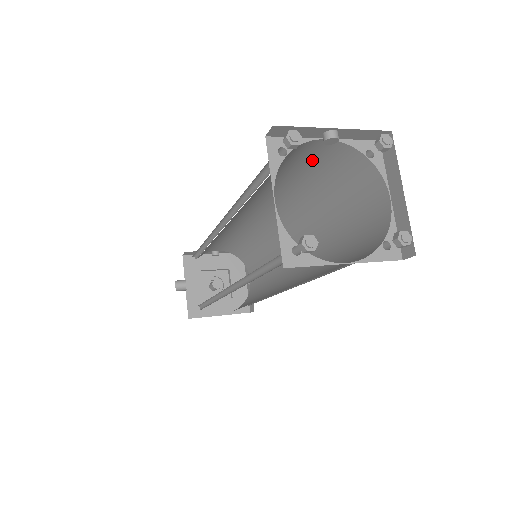
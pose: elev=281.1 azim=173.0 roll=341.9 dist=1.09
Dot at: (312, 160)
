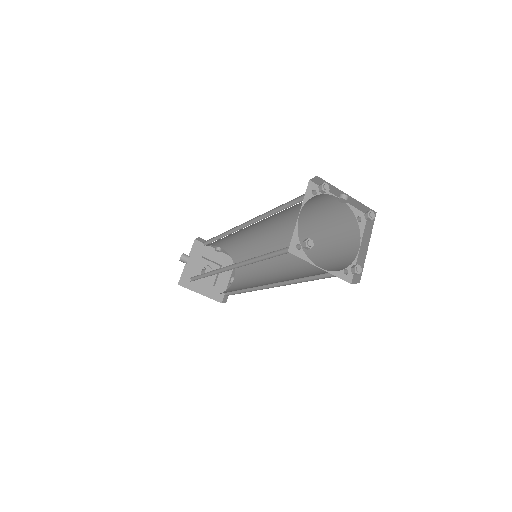
Dot at: (325, 208)
